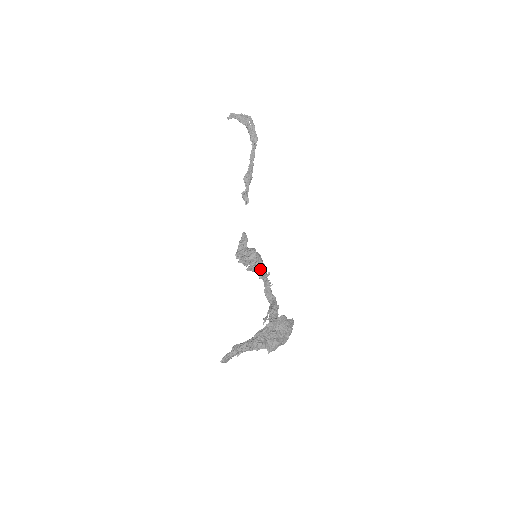
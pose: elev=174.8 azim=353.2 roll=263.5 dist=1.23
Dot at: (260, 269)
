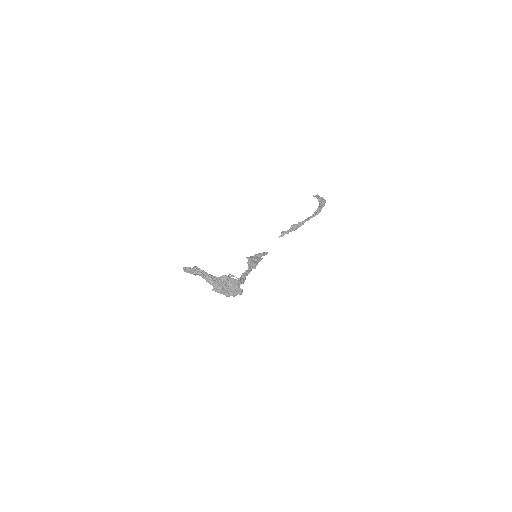
Dot at: (252, 264)
